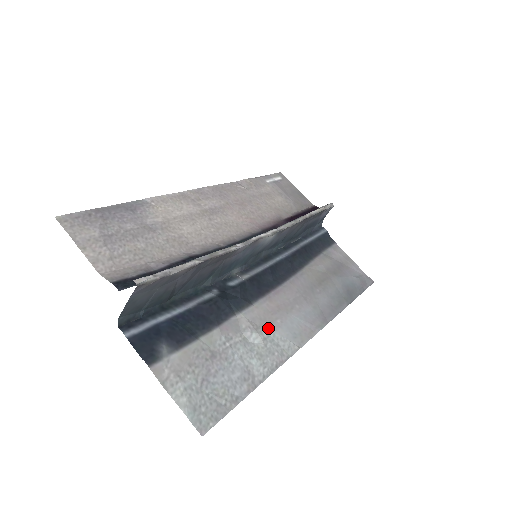
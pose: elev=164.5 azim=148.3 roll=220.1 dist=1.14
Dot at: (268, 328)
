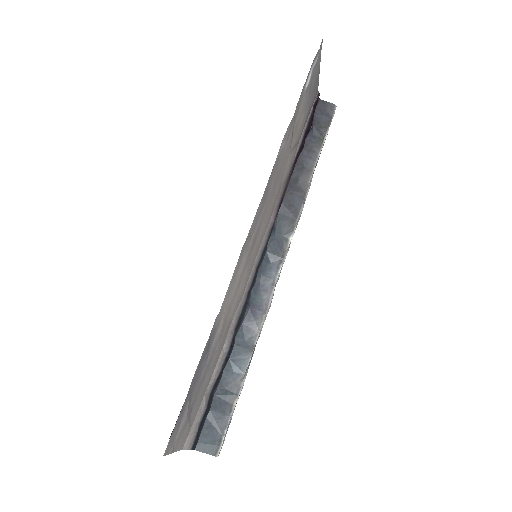
Dot at: occluded
